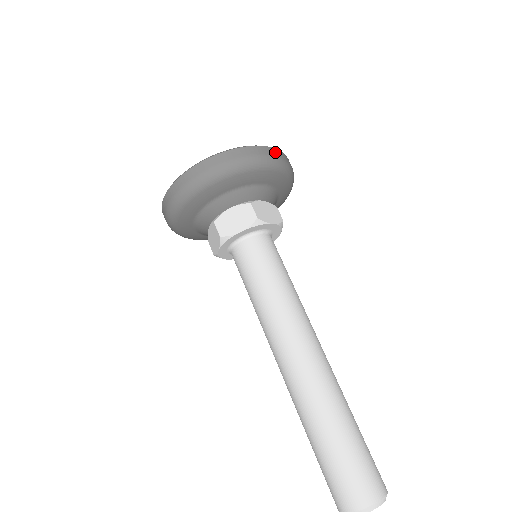
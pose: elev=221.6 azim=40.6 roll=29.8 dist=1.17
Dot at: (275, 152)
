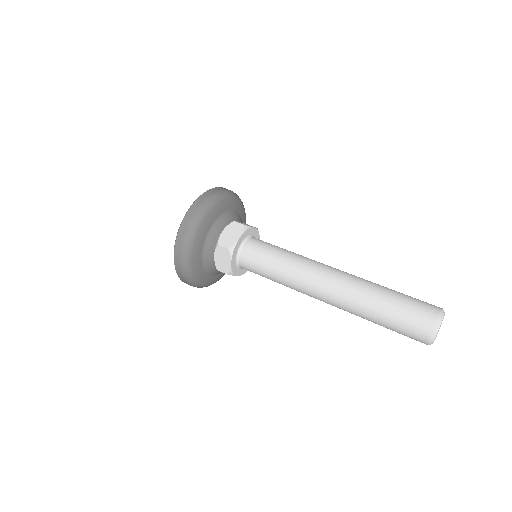
Dot at: occluded
